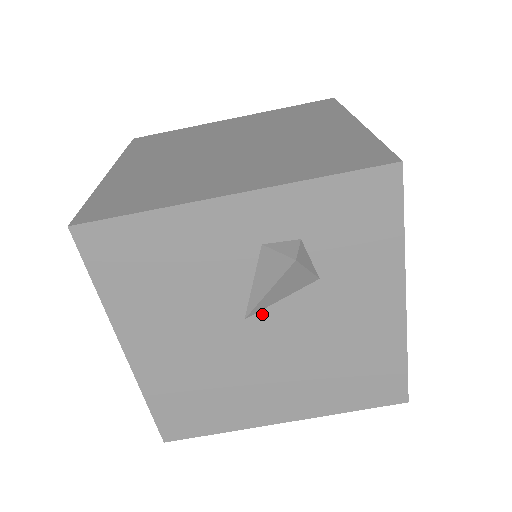
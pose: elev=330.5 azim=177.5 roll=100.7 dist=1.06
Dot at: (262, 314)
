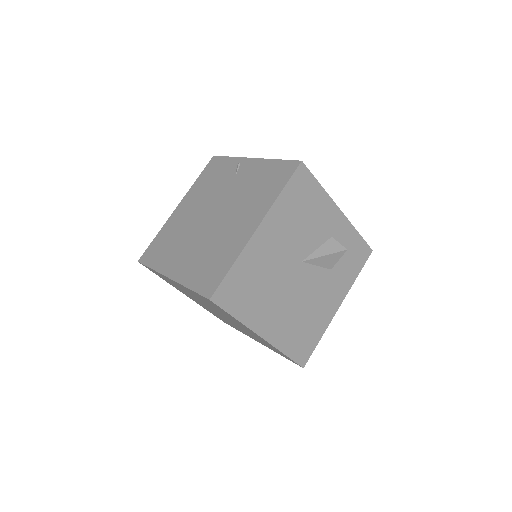
Dot at: (308, 266)
